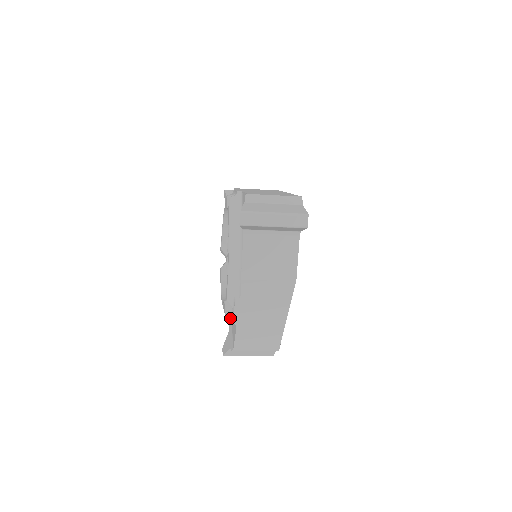
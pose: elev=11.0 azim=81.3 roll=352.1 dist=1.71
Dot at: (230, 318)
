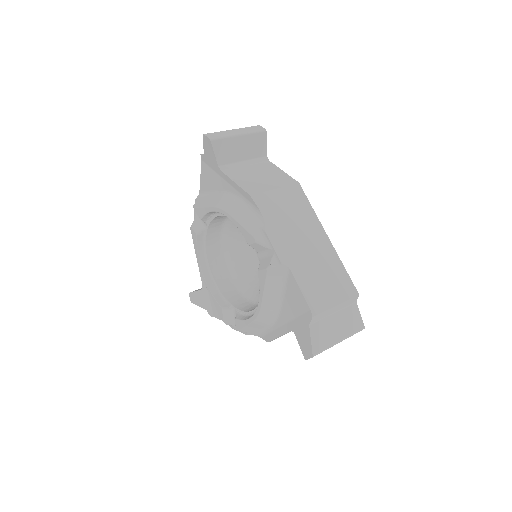
Dot at: (228, 324)
